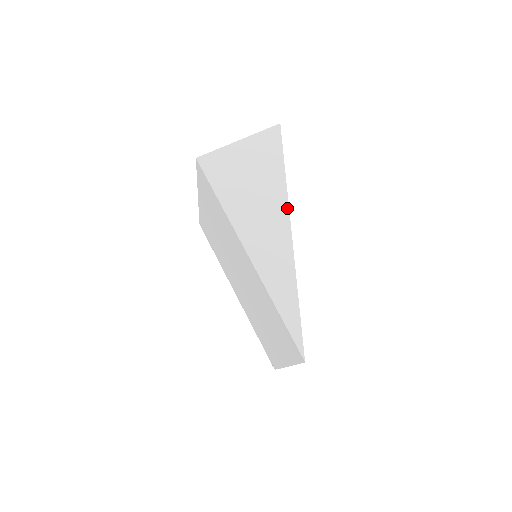
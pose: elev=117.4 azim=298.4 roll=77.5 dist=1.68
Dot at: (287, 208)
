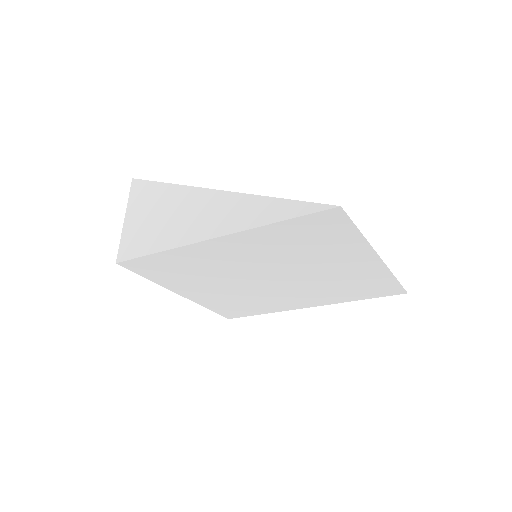
Dot at: (194, 189)
